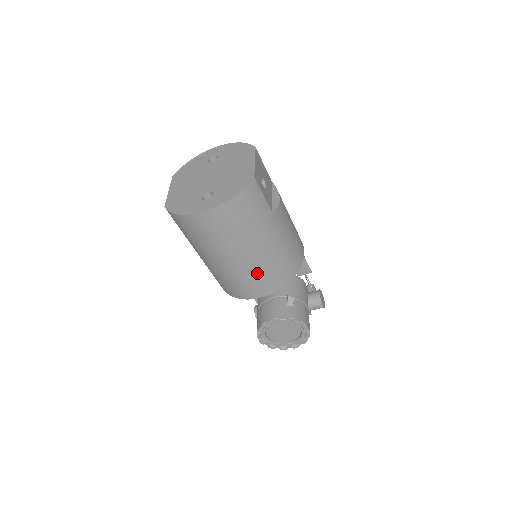
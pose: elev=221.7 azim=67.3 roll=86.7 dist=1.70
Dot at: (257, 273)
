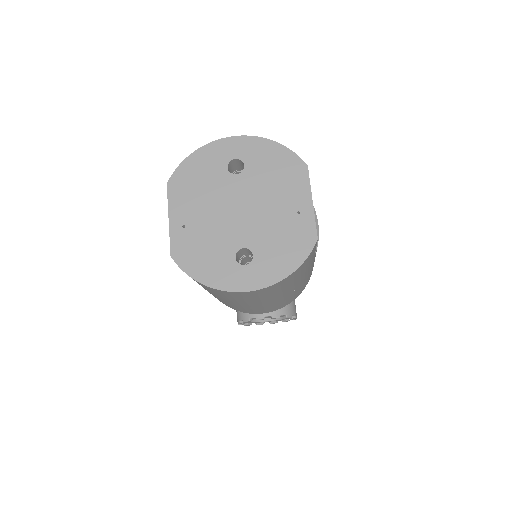
Dot at: (273, 305)
